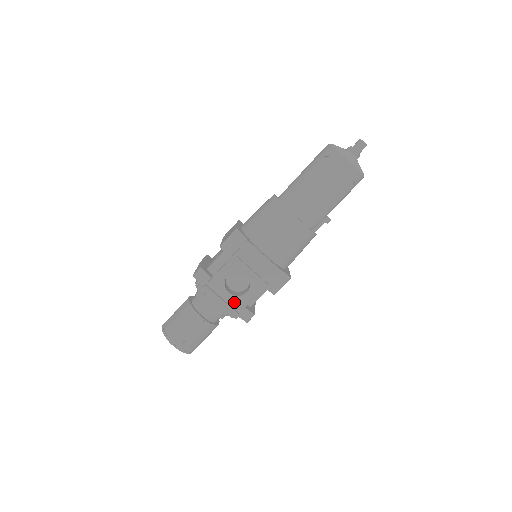
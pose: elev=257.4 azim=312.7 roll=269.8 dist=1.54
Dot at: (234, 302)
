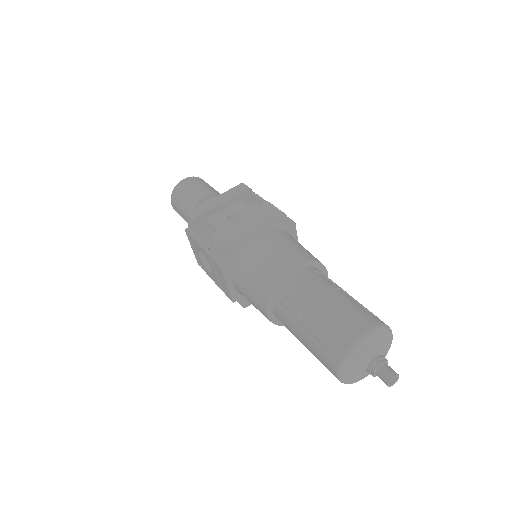
Dot at: (200, 261)
